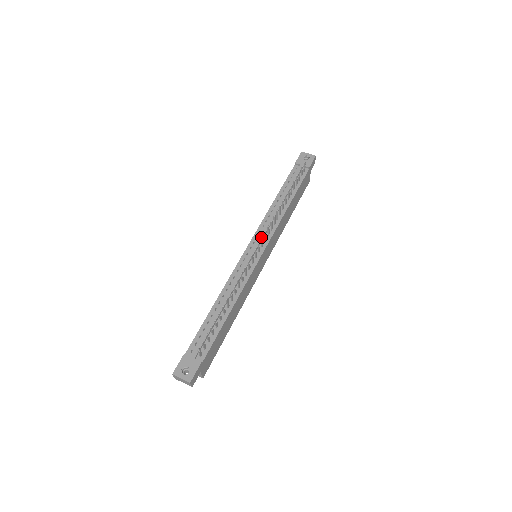
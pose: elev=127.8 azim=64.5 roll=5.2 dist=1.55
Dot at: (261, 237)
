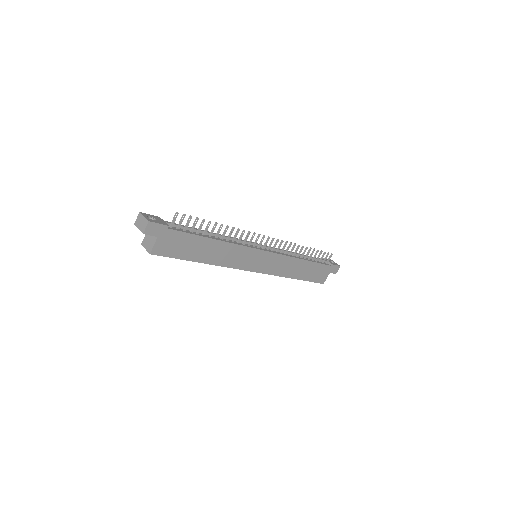
Dot at: occluded
